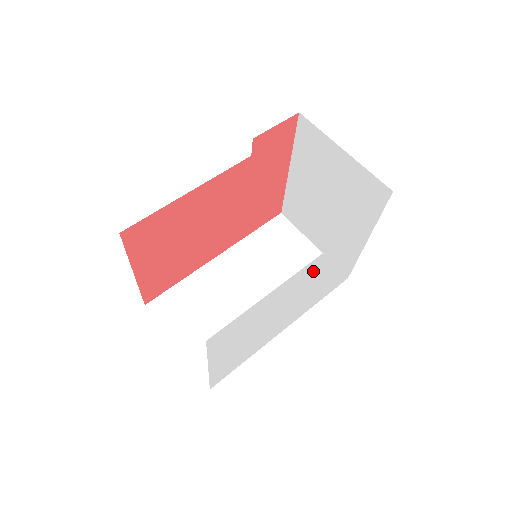
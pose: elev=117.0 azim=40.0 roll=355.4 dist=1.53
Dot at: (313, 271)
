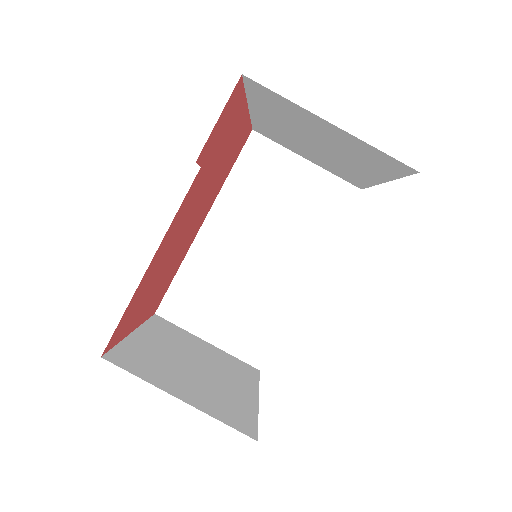
Dot at: occluded
